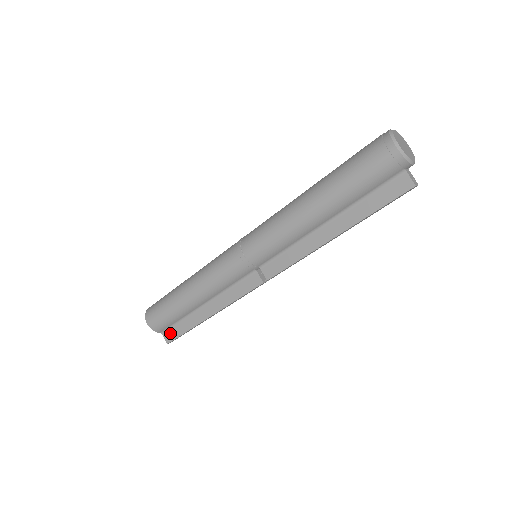
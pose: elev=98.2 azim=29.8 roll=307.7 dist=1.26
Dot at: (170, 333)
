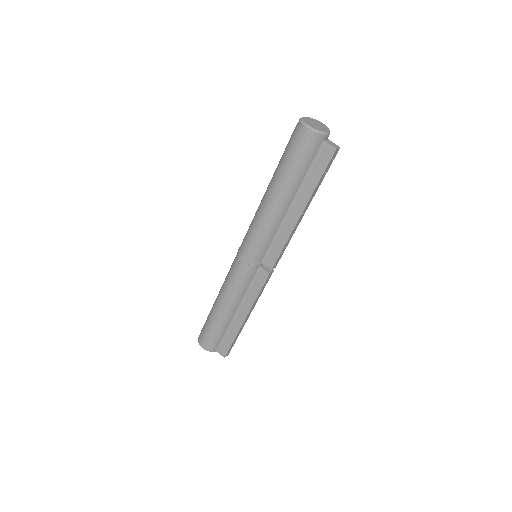
Dot at: (223, 348)
